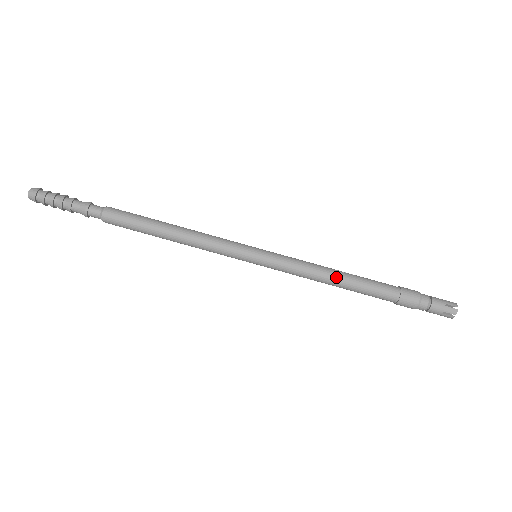
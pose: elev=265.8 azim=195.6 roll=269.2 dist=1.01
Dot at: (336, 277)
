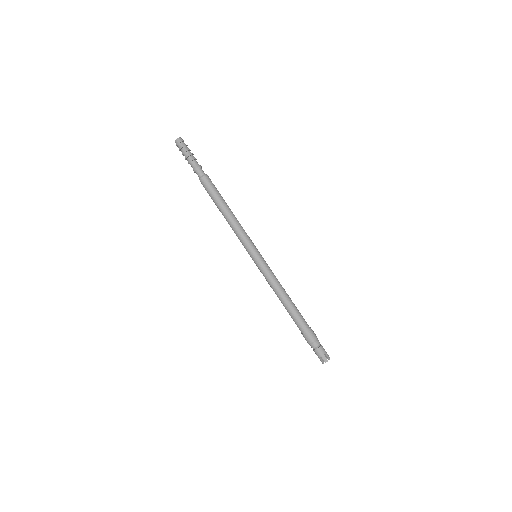
Dot at: (285, 297)
